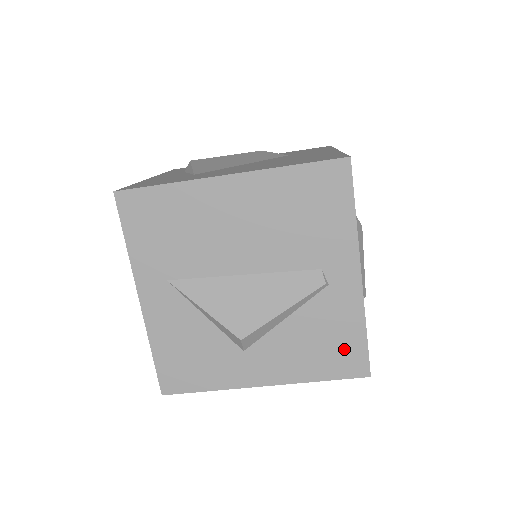
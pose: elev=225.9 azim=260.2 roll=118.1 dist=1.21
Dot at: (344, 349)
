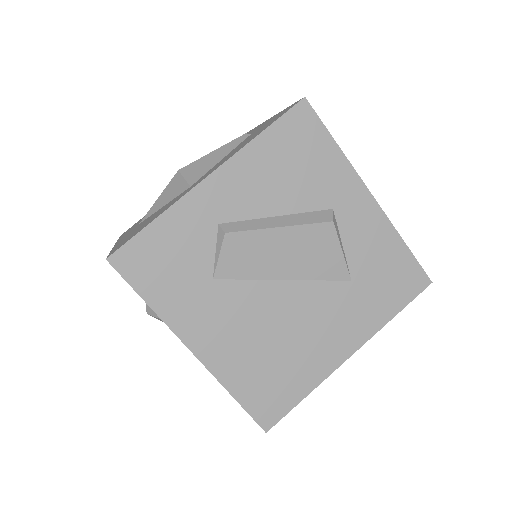
Dot at: occluded
